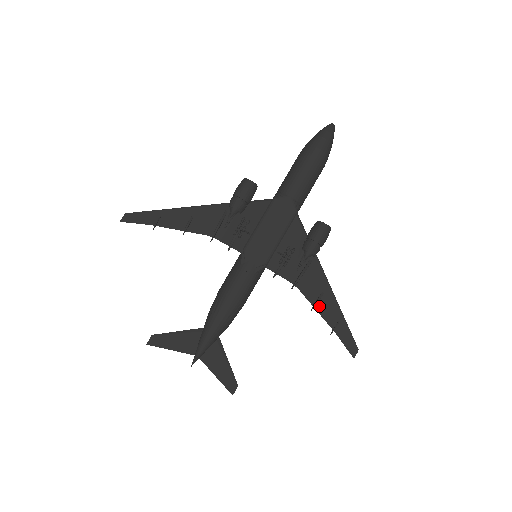
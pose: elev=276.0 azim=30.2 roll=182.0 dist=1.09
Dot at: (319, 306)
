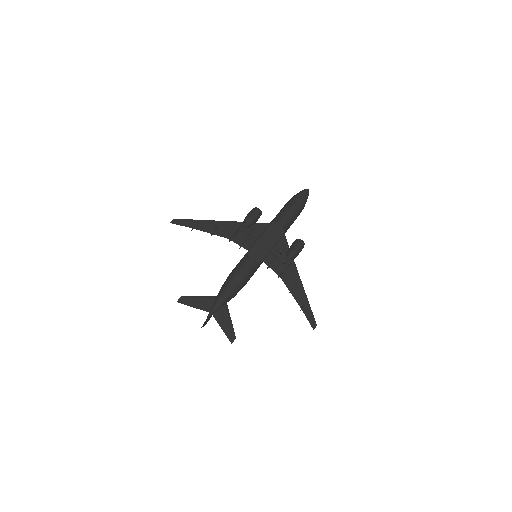
Dot at: (294, 292)
